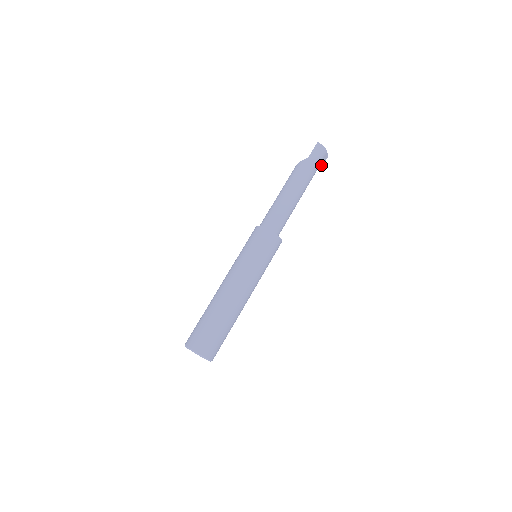
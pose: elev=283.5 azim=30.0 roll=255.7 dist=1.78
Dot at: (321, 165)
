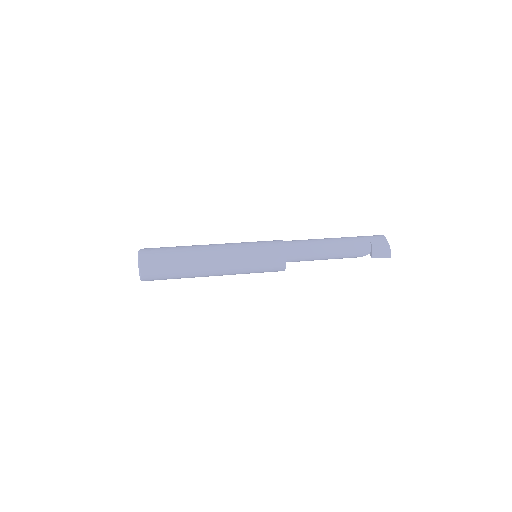
Dot at: (375, 244)
